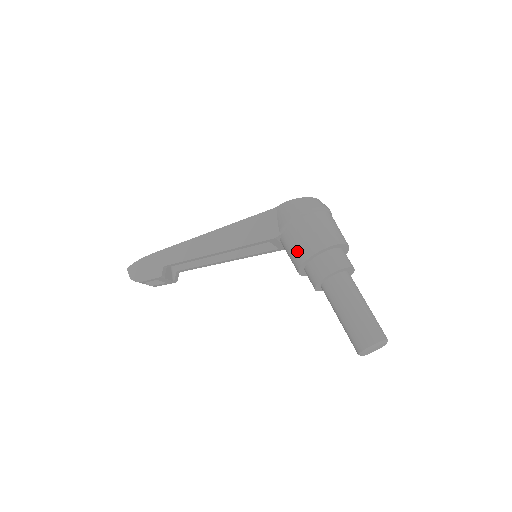
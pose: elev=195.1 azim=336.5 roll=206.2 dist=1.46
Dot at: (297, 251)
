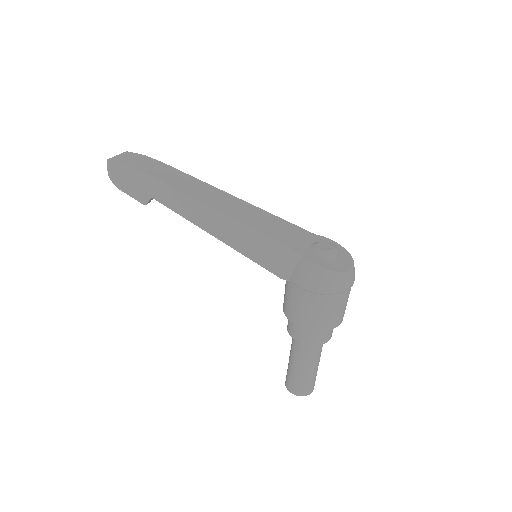
Dot at: (292, 310)
